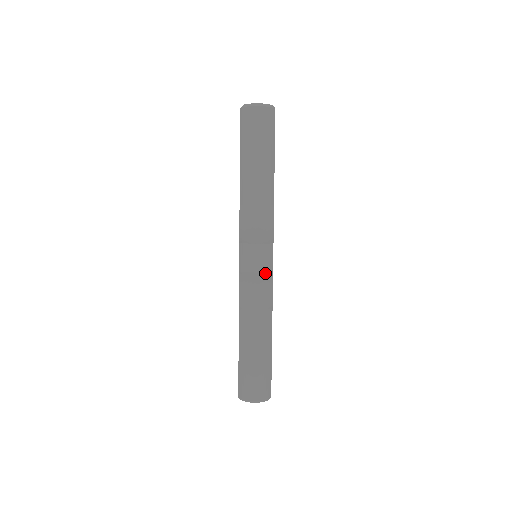
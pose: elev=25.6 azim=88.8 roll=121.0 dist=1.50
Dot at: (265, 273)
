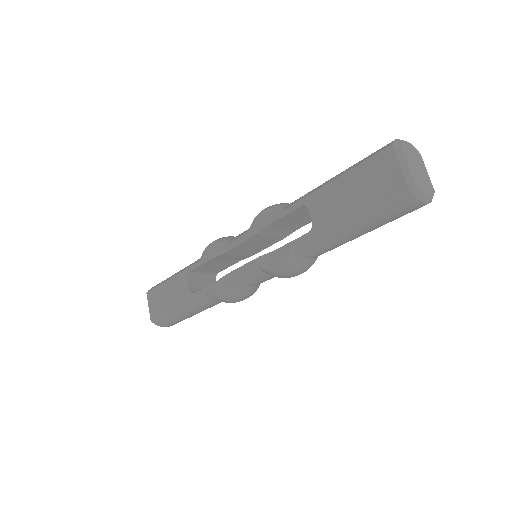
Dot at: (257, 286)
